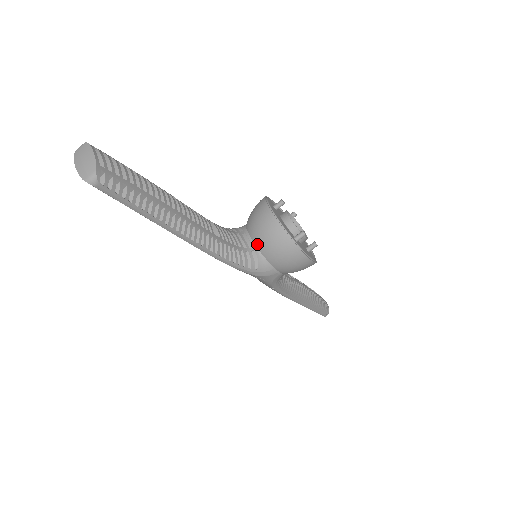
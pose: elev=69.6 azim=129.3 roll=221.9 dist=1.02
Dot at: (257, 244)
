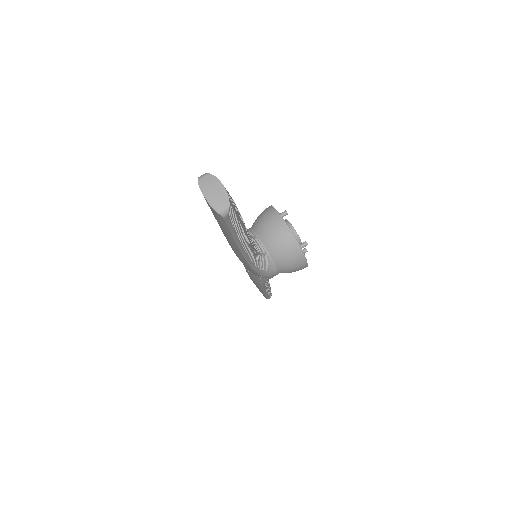
Dot at: (269, 250)
